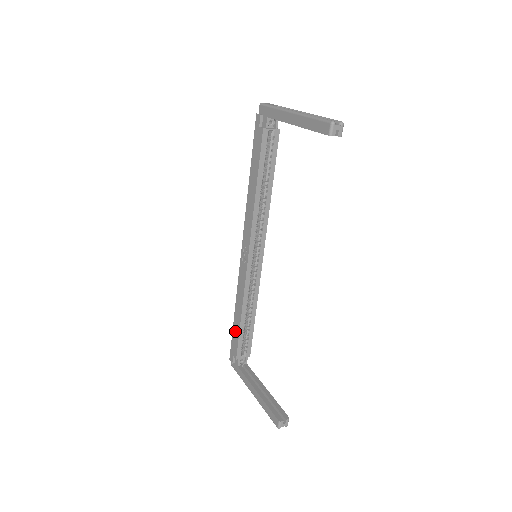
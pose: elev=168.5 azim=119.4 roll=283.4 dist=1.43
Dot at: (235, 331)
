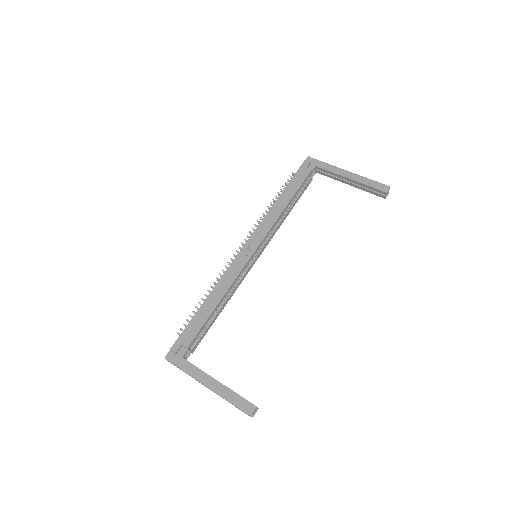
Dot at: (199, 318)
